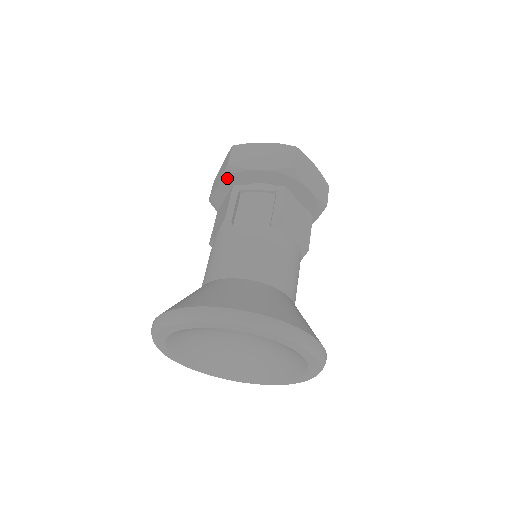
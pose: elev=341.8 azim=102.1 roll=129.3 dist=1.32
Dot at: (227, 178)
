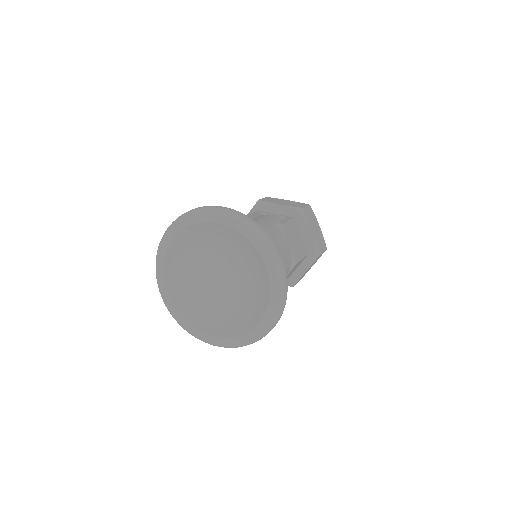
Dot at: (255, 209)
